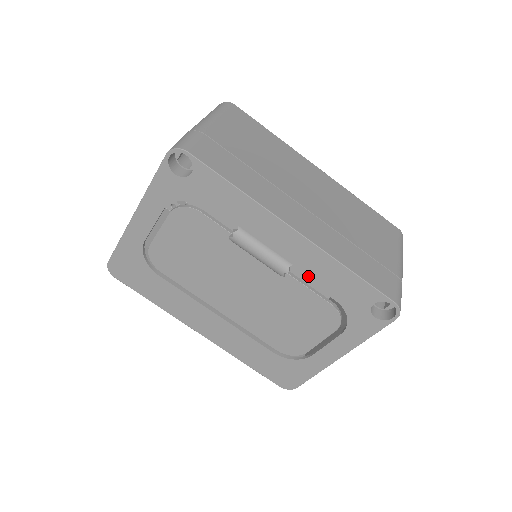
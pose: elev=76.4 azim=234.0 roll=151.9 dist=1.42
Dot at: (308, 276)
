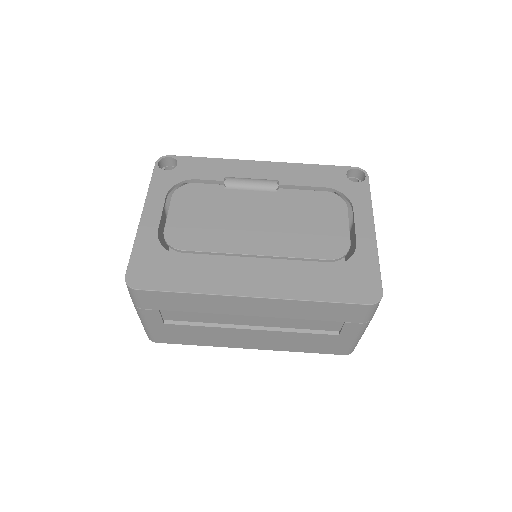
Dot at: (293, 182)
